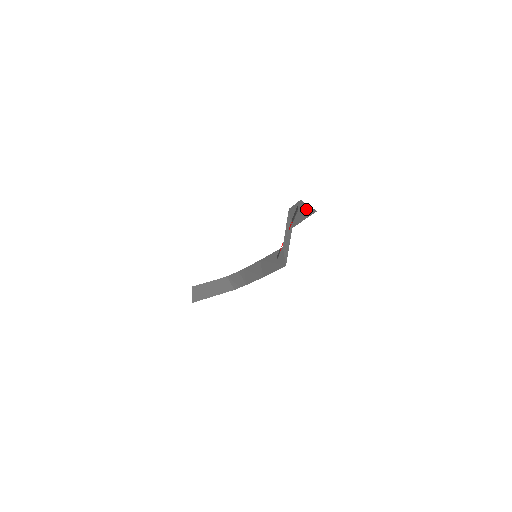
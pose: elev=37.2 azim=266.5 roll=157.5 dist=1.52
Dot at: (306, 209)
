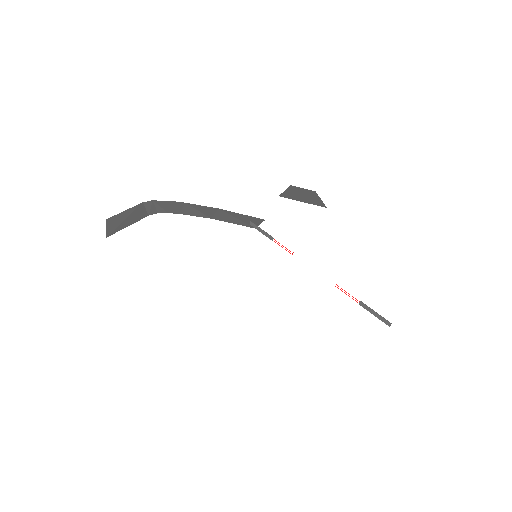
Dot at: (315, 199)
